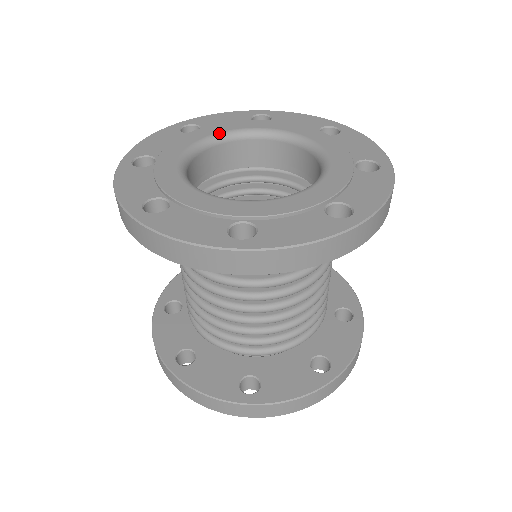
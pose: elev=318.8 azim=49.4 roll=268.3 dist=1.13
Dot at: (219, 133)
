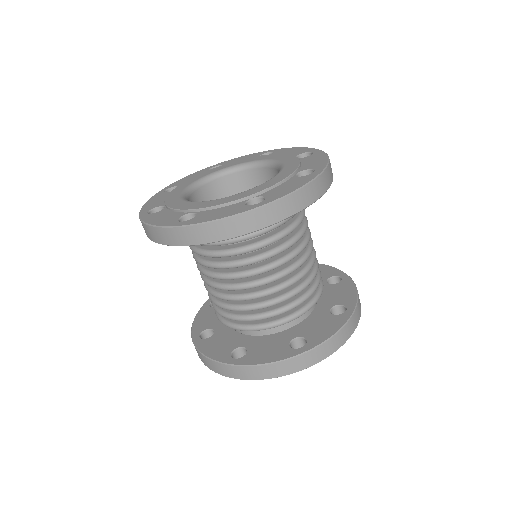
Dot at: (195, 181)
